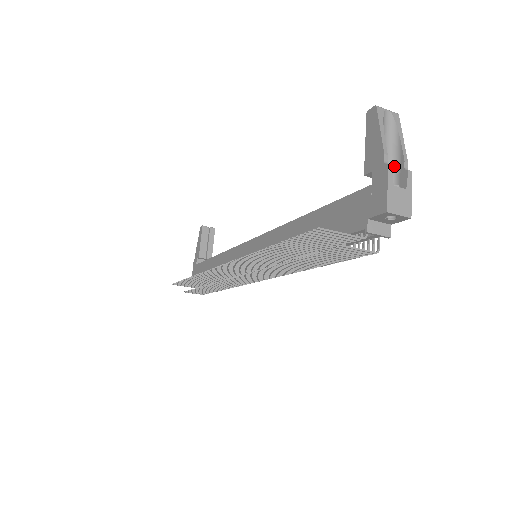
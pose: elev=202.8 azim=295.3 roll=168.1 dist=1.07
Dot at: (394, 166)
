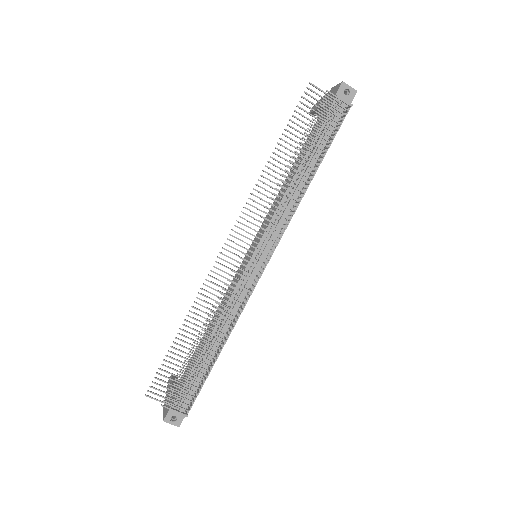
Dot at: occluded
